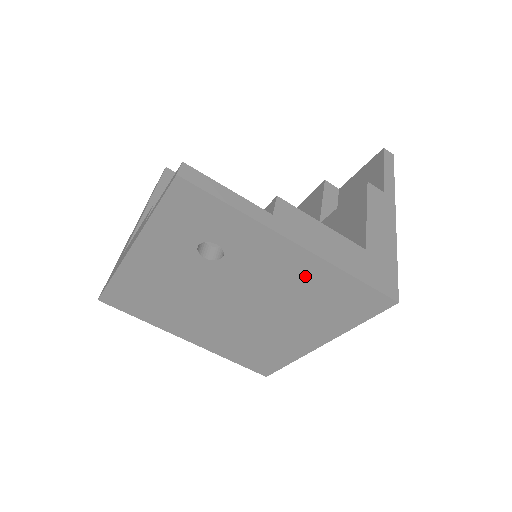
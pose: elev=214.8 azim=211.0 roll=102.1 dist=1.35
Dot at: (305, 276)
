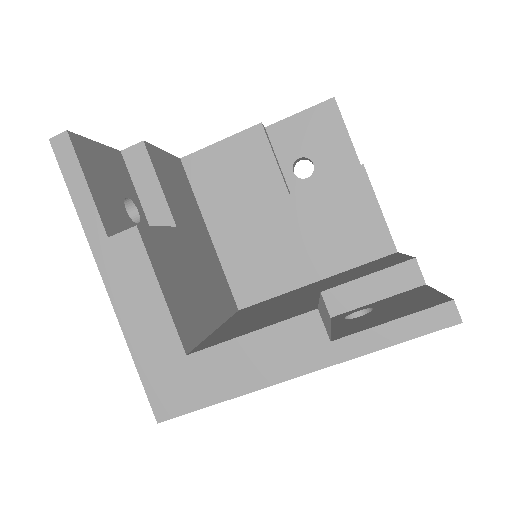
Dot at: occluded
